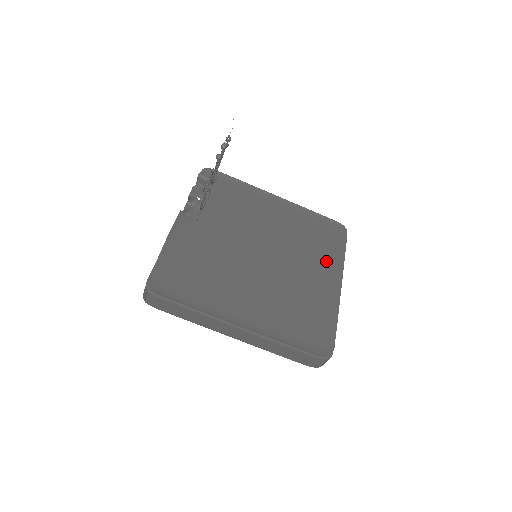
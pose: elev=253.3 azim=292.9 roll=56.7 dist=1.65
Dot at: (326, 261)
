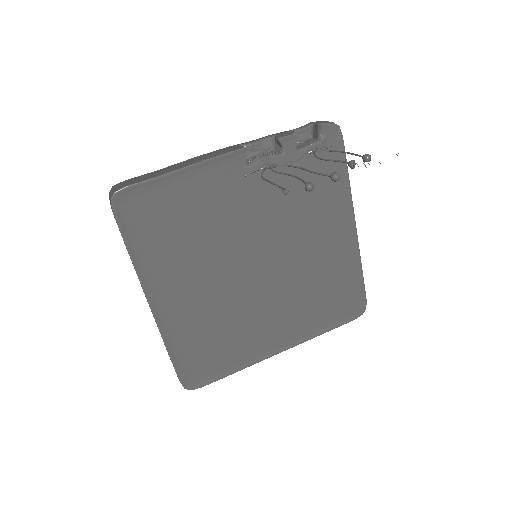
Dot at: (302, 322)
